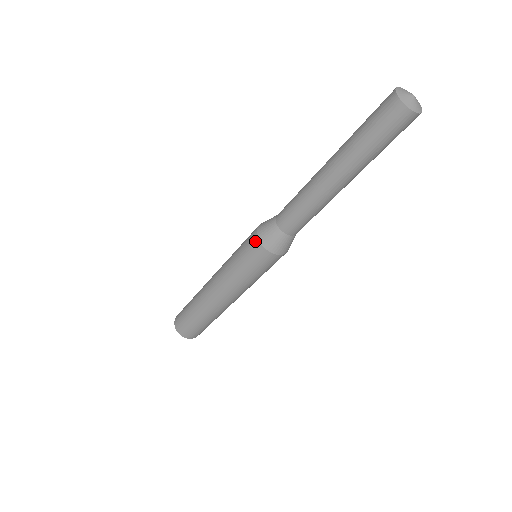
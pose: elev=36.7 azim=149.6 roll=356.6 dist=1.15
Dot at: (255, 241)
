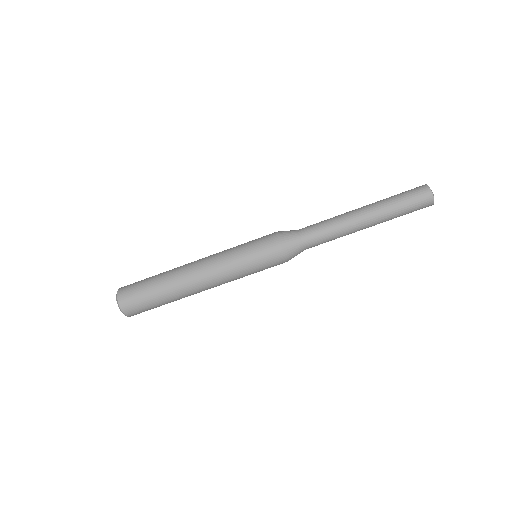
Dot at: (273, 235)
